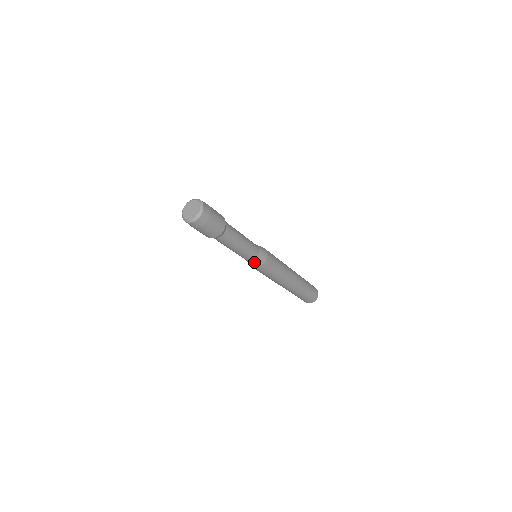
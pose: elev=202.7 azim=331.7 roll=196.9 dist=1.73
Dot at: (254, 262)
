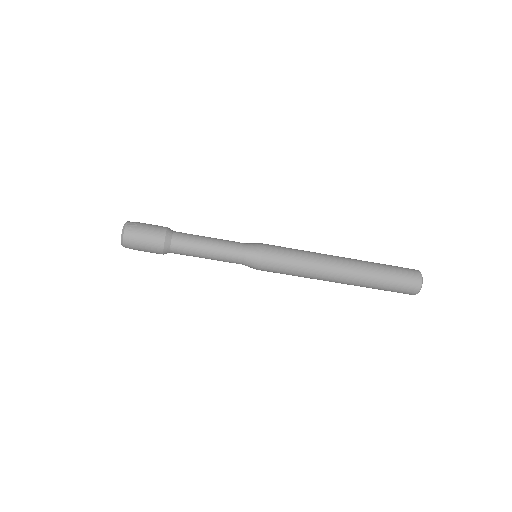
Dot at: (248, 263)
